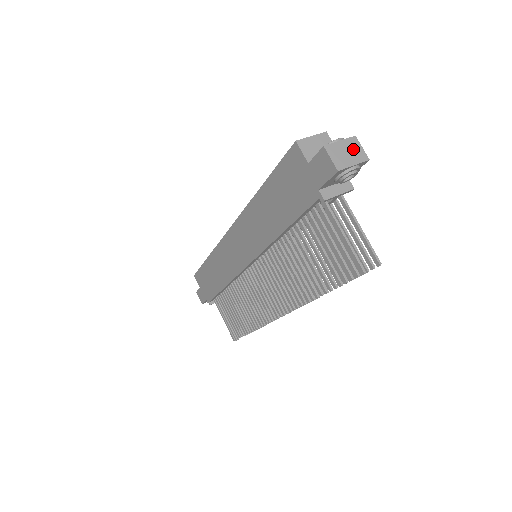
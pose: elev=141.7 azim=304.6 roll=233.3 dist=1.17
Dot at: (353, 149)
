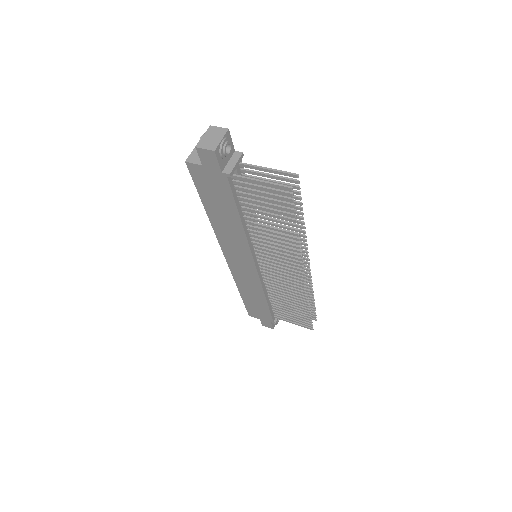
Dot at: (214, 133)
